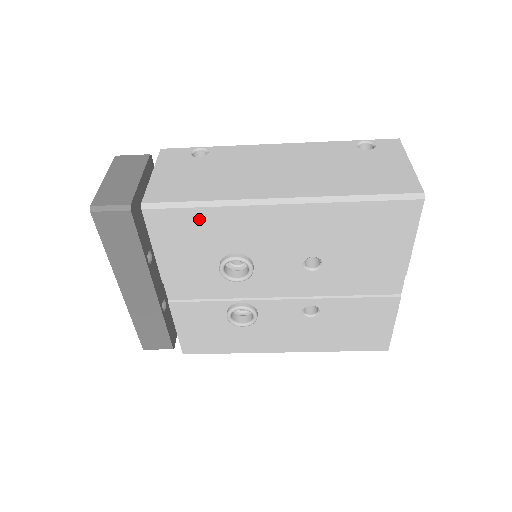
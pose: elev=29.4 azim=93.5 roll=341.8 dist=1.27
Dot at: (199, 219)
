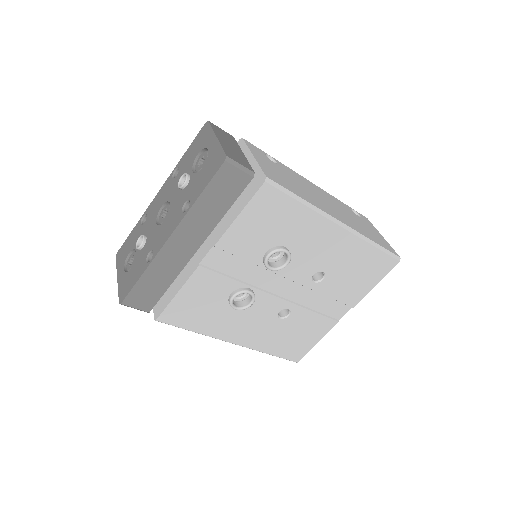
Dot at: (291, 210)
